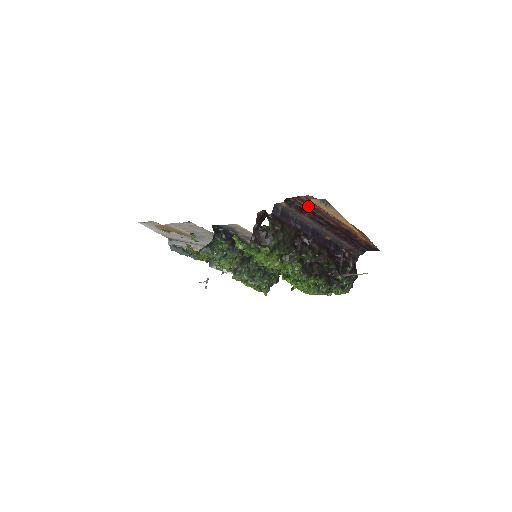
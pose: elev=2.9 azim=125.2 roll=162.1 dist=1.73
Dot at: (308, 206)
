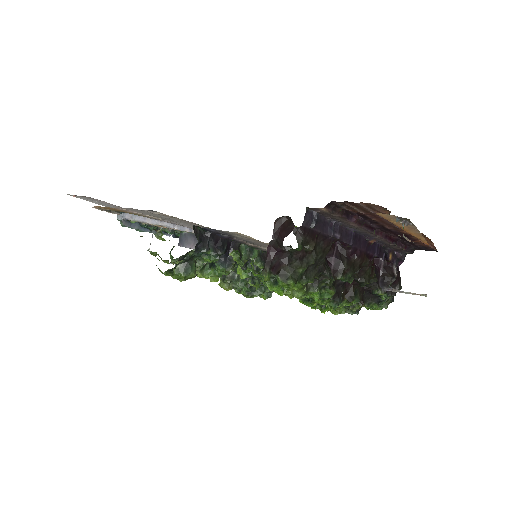
Dot at: (362, 211)
